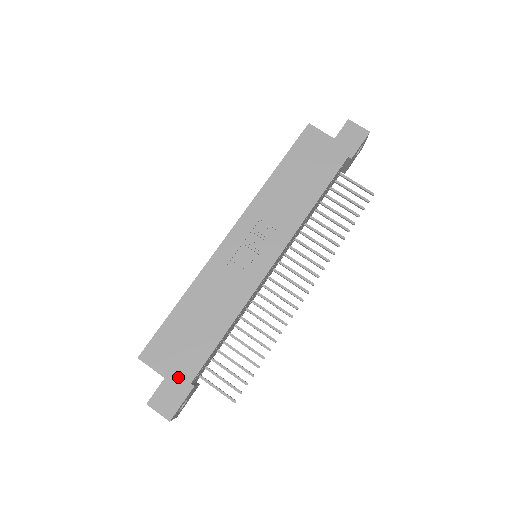
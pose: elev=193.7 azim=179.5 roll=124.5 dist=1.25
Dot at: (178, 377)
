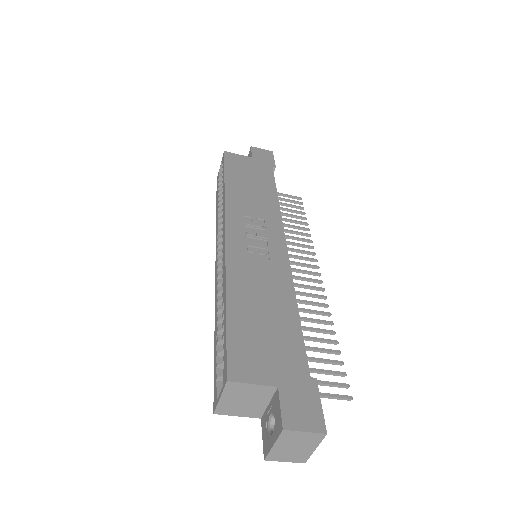
Dot at: (291, 378)
